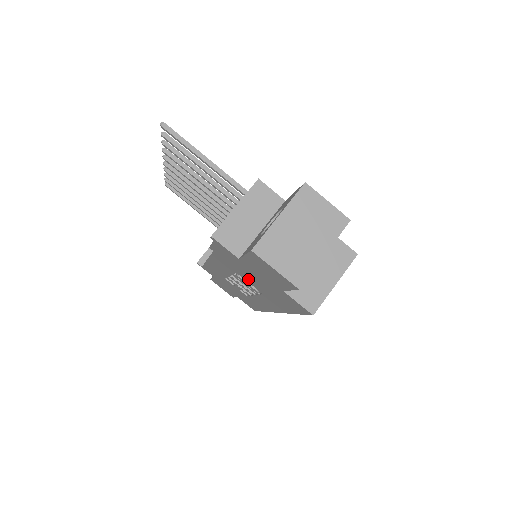
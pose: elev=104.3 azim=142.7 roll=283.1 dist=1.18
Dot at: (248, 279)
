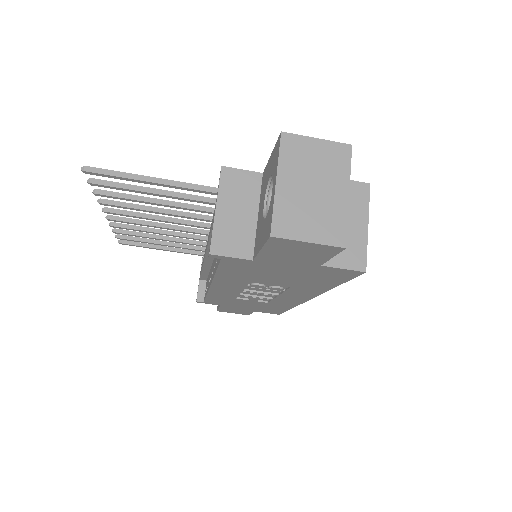
Dot at: (268, 280)
